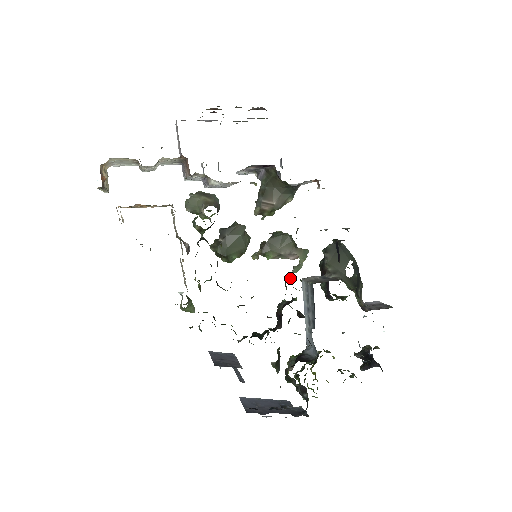
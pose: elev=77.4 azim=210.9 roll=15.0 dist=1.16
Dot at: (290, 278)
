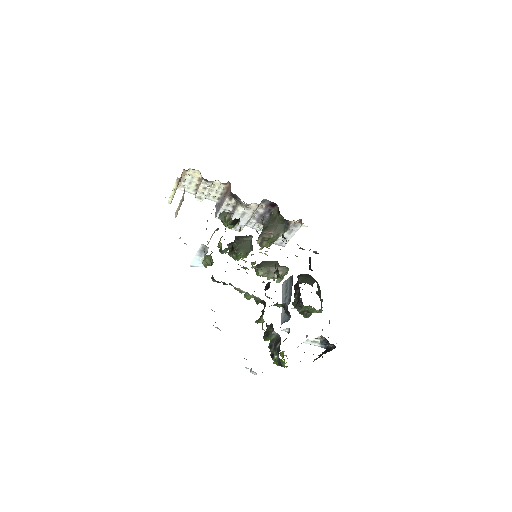
Dot at: occluded
